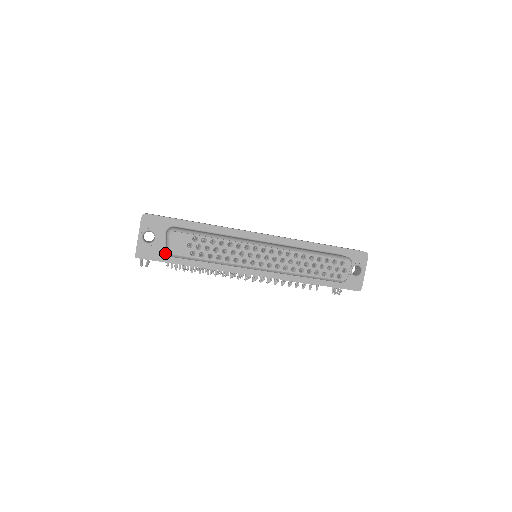
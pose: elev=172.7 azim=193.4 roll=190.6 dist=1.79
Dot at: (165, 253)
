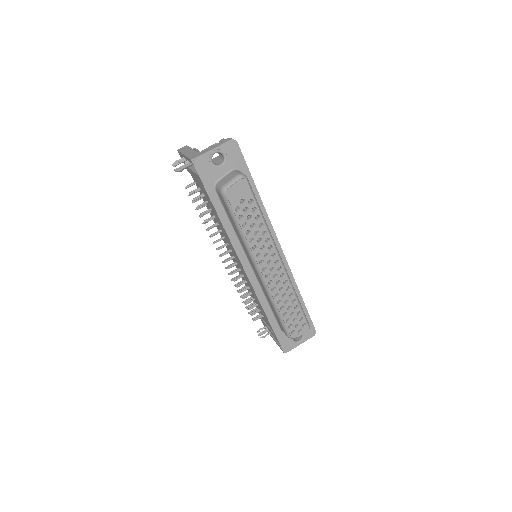
Dot at: (214, 183)
